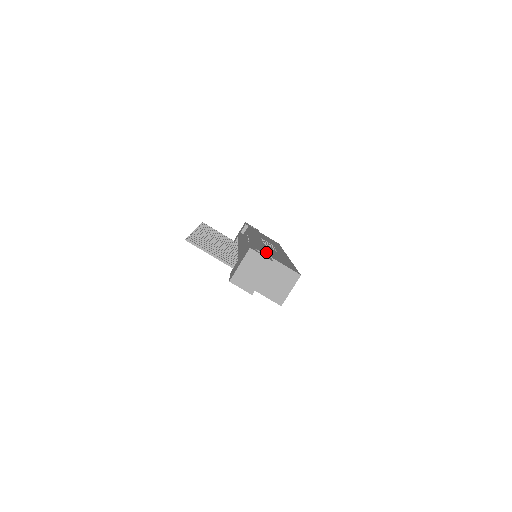
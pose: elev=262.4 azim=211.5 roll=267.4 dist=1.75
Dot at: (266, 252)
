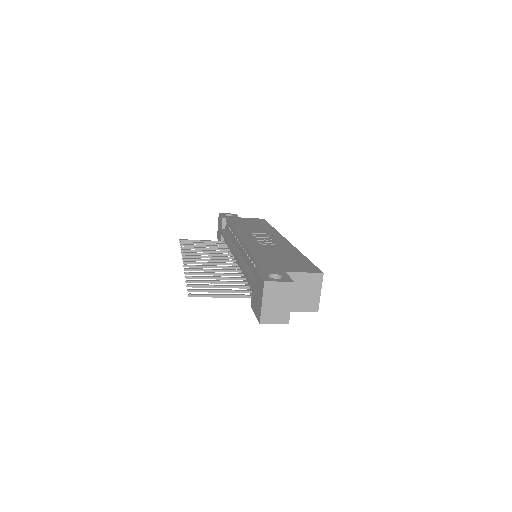
Dot at: (276, 266)
